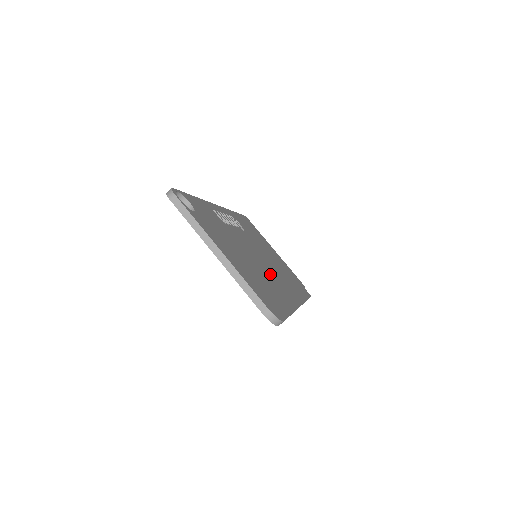
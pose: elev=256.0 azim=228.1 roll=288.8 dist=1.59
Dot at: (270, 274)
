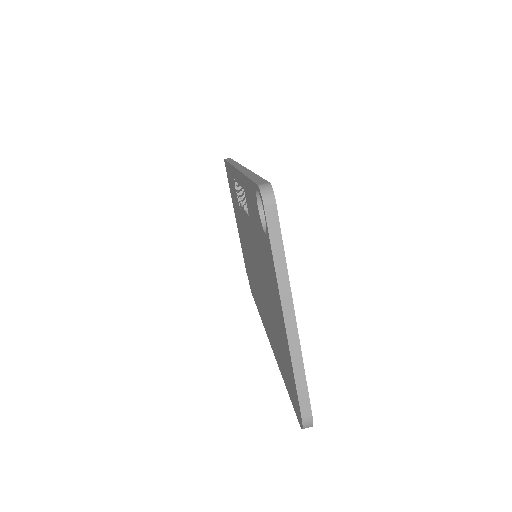
Dot at: occluded
